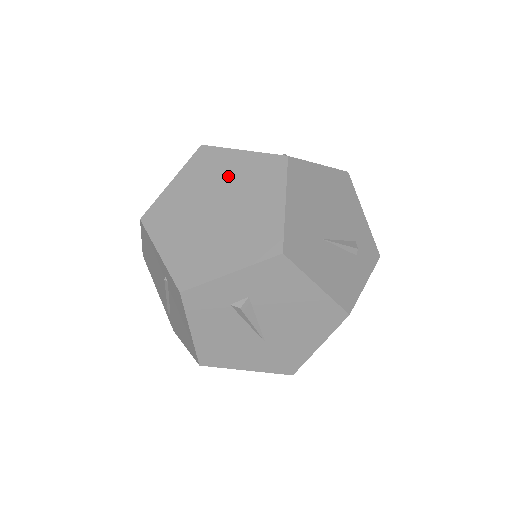
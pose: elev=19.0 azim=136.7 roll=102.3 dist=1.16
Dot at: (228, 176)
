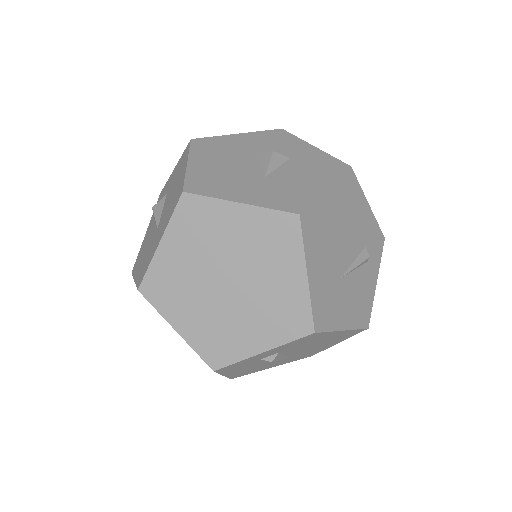
Dot at: (230, 239)
